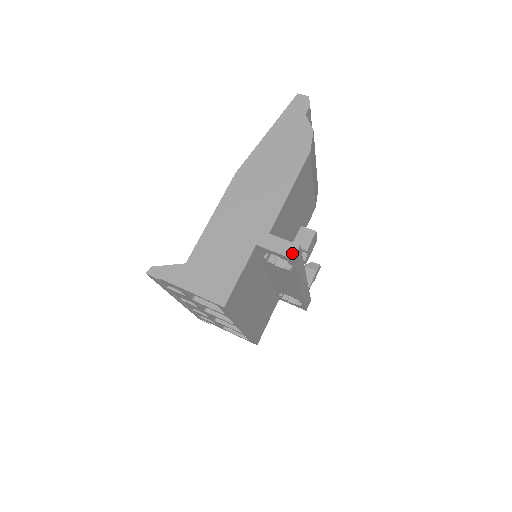
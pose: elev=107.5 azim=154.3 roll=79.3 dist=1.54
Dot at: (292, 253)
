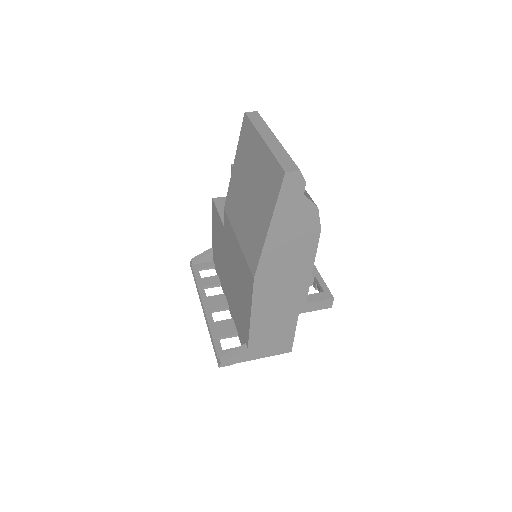
Dot at: (329, 305)
